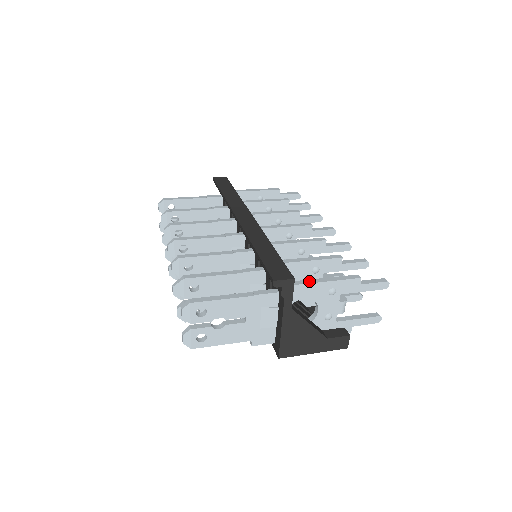
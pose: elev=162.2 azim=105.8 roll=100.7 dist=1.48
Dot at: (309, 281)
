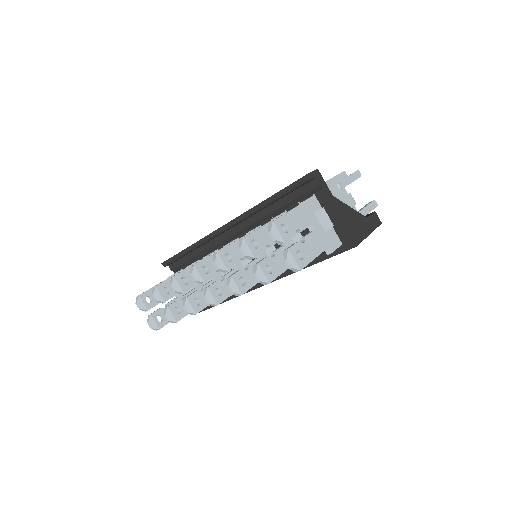
Dot at: occluded
